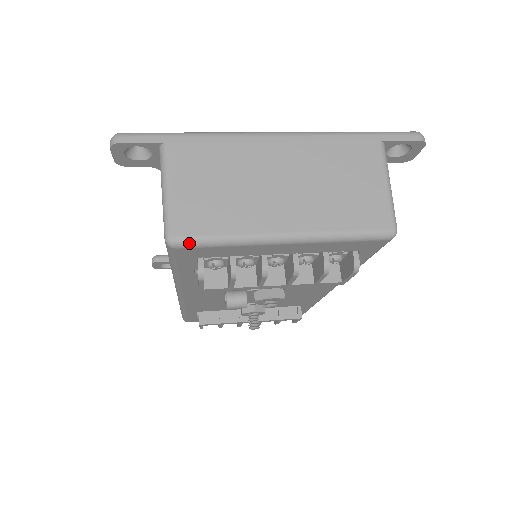
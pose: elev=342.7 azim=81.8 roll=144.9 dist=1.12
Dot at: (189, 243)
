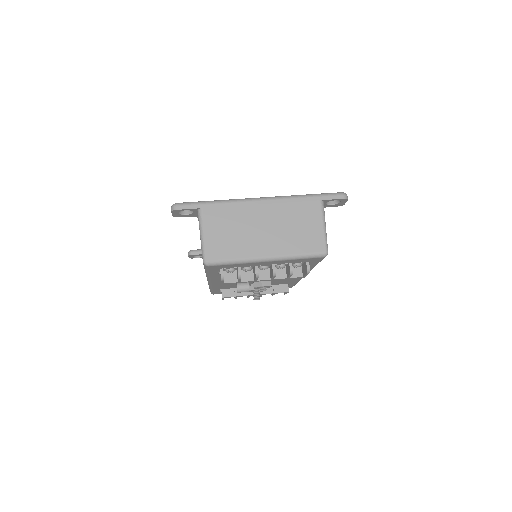
Dot at: (216, 264)
